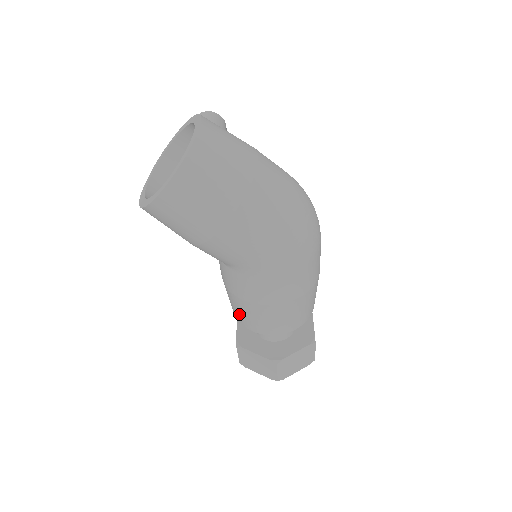
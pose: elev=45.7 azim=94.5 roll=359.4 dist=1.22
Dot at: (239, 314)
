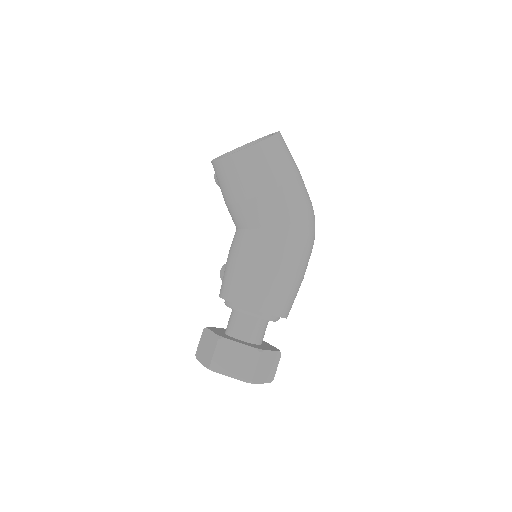
Dot at: (245, 288)
